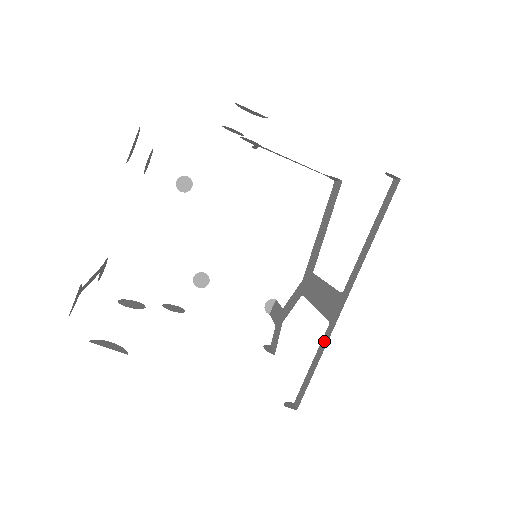
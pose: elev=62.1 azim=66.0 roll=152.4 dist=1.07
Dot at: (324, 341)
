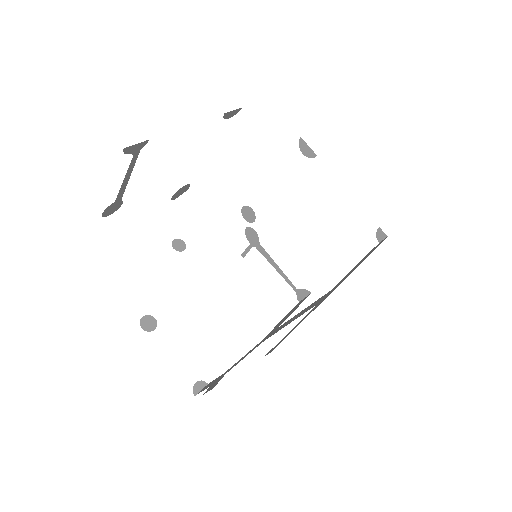
Dot at: (311, 311)
